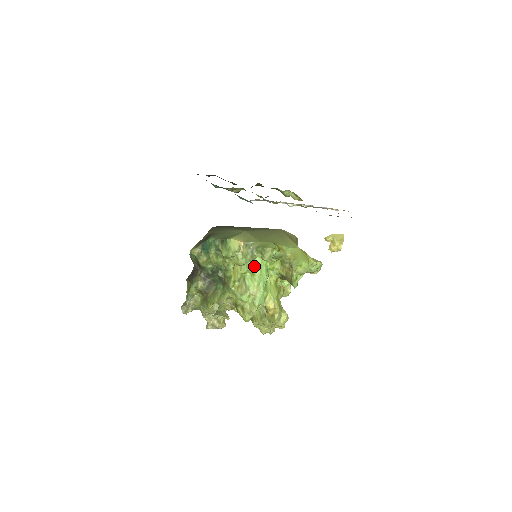
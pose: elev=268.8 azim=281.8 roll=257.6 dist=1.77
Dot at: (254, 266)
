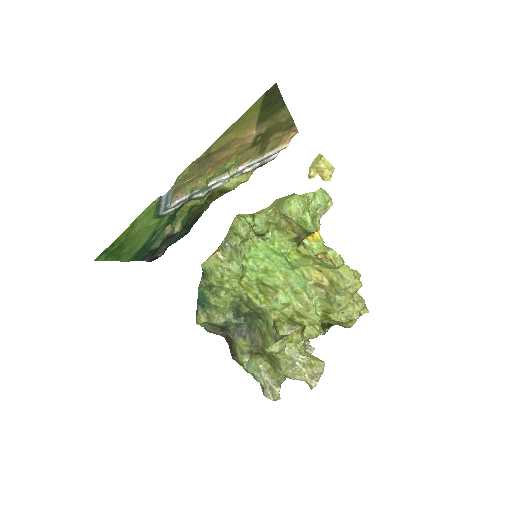
Dot at: (257, 262)
